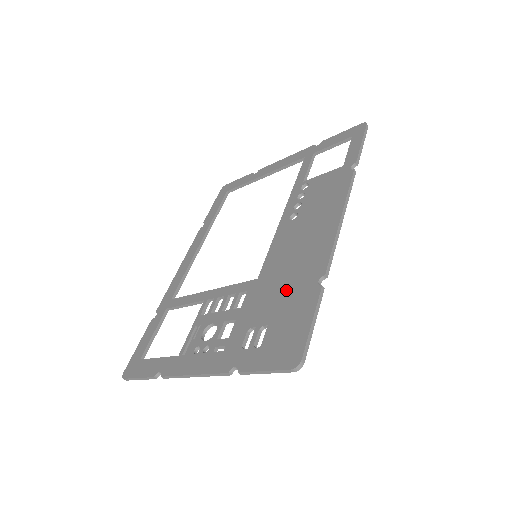
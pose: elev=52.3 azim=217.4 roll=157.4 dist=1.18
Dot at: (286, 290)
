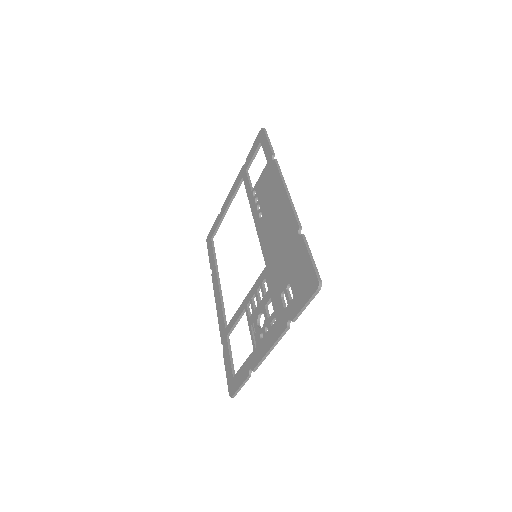
Dot at: (285, 256)
